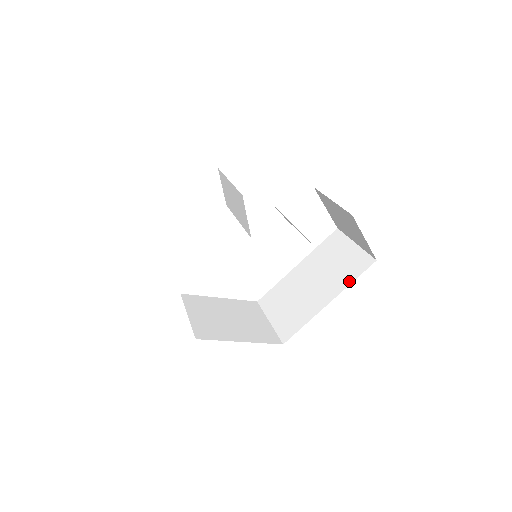
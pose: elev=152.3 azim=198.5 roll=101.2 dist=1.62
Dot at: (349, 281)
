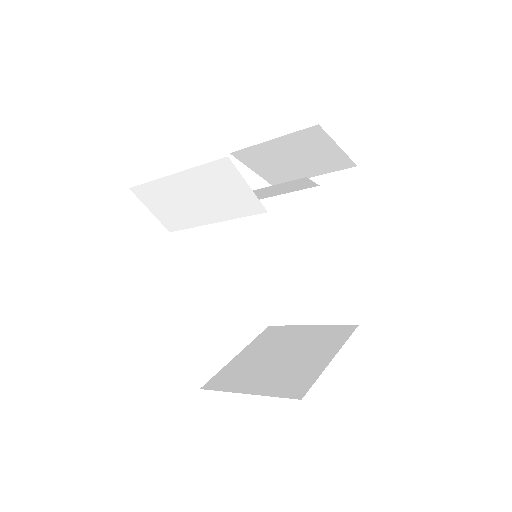
Dot at: (353, 207)
